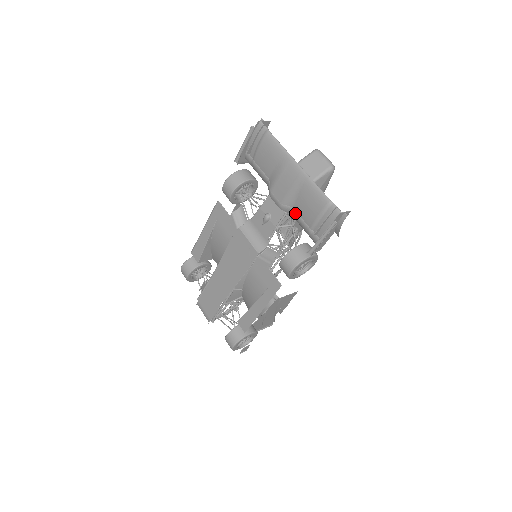
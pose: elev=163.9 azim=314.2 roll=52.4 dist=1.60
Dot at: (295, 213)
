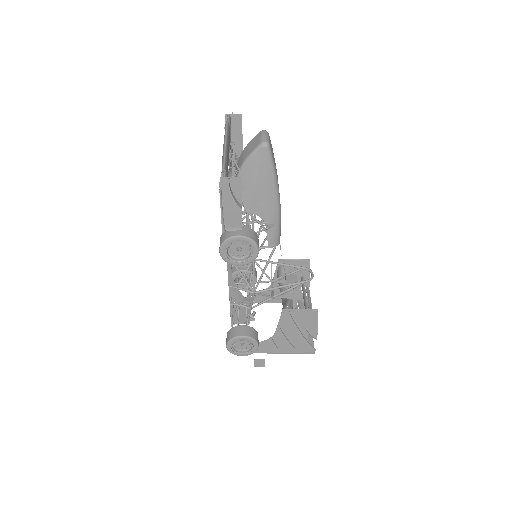
Dot at: occluded
